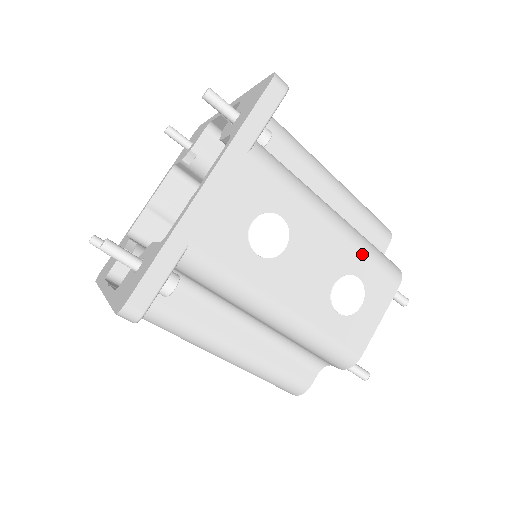
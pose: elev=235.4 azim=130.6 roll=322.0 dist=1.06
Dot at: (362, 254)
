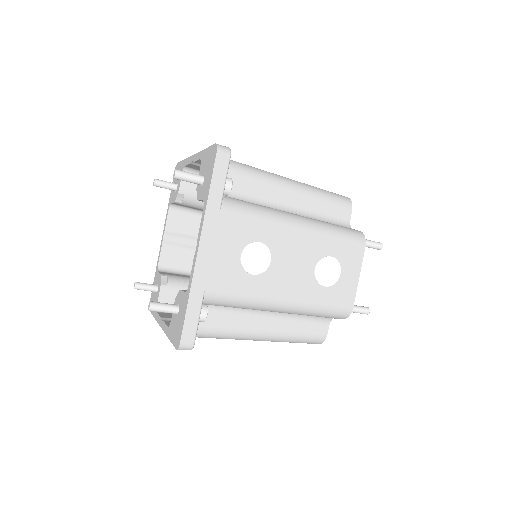
Dot at: (328, 239)
